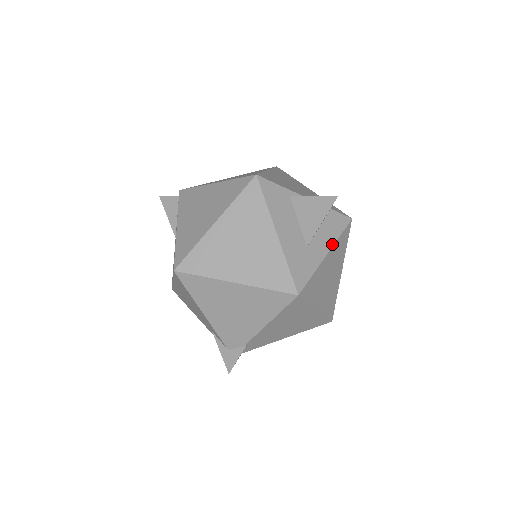
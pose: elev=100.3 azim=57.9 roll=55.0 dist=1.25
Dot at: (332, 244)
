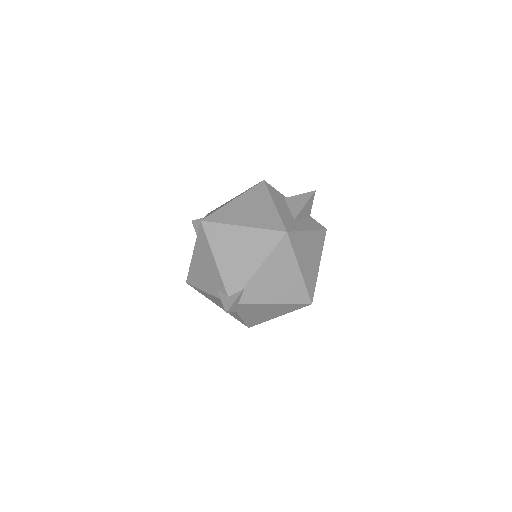
Dot at: (312, 229)
